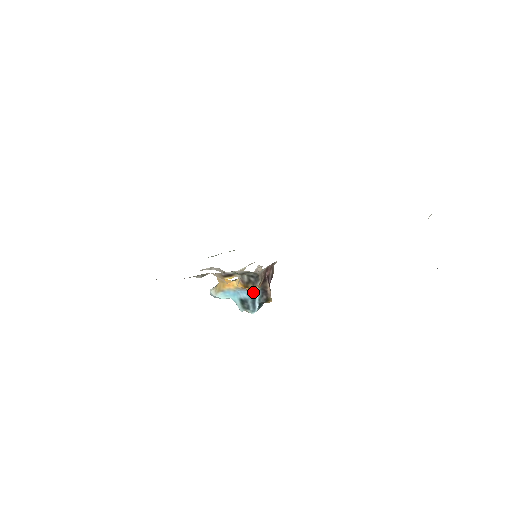
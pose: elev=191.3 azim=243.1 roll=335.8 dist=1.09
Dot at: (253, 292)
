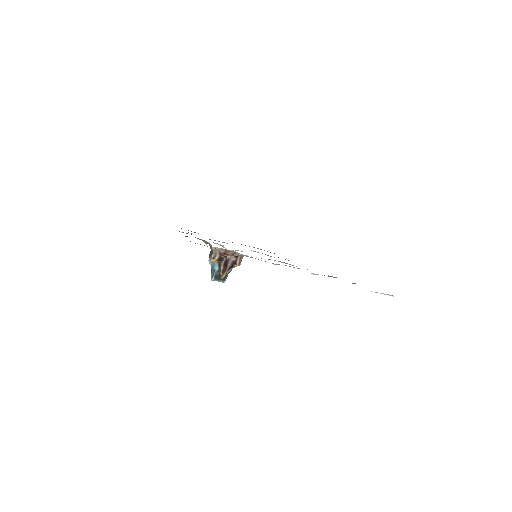
Dot at: (216, 265)
